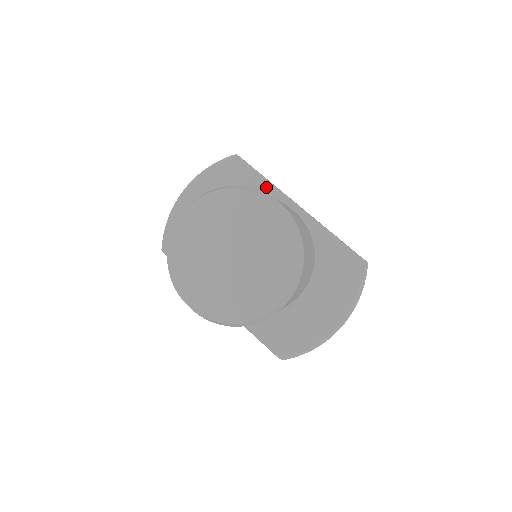
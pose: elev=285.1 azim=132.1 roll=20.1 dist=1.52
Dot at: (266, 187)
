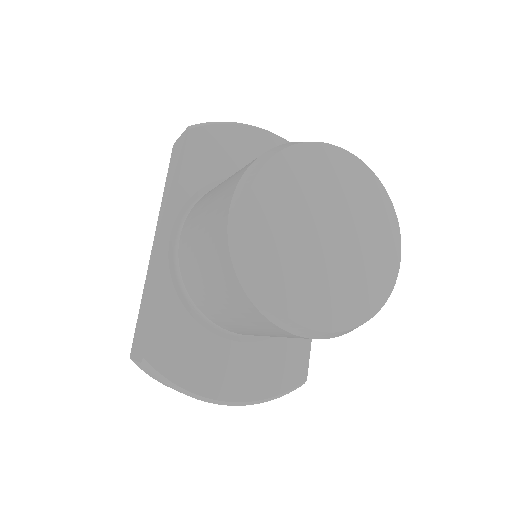
Dot at: occluded
